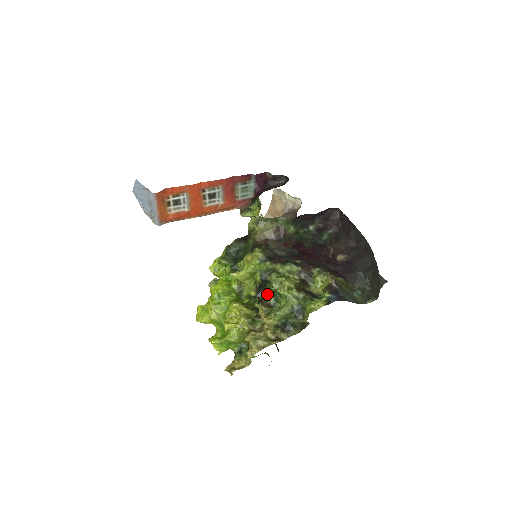
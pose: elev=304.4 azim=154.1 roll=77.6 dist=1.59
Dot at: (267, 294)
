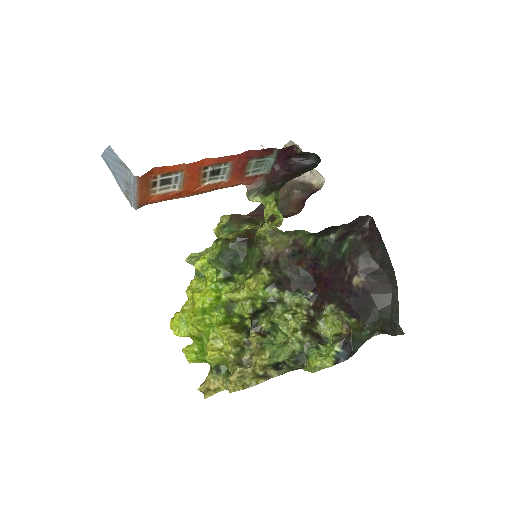
Dot at: (264, 320)
